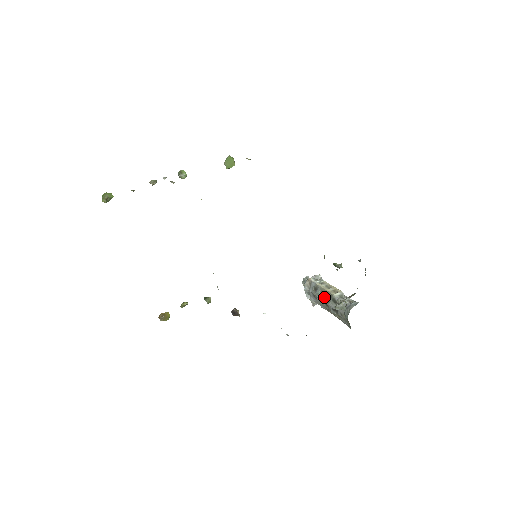
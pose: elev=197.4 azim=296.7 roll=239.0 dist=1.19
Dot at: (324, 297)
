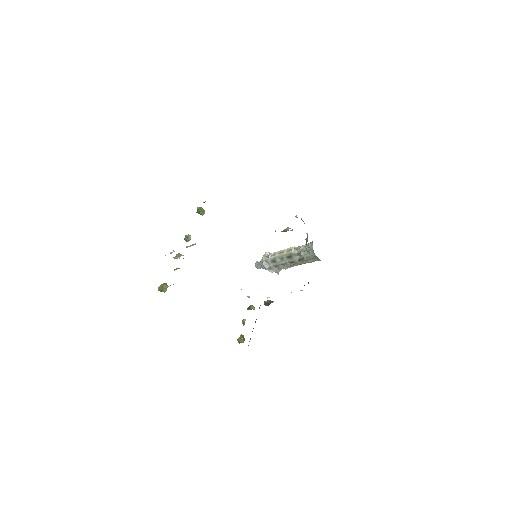
Dot at: (286, 259)
